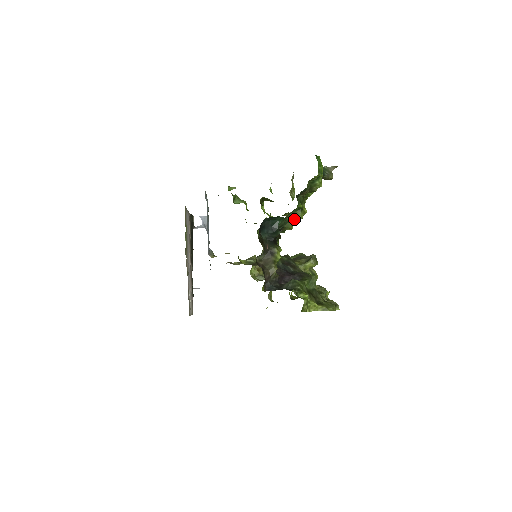
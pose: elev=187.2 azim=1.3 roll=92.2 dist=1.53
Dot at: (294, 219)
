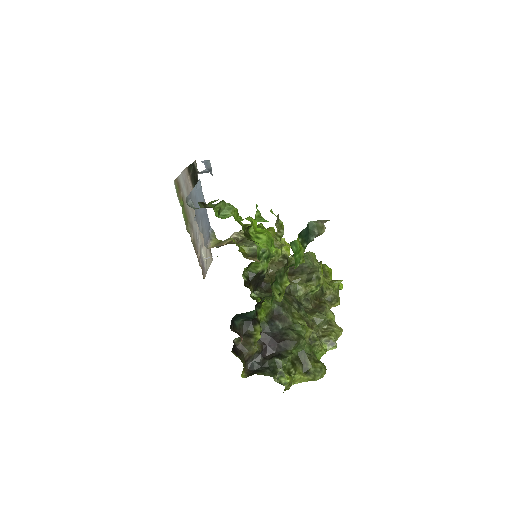
Dot at: occluded
